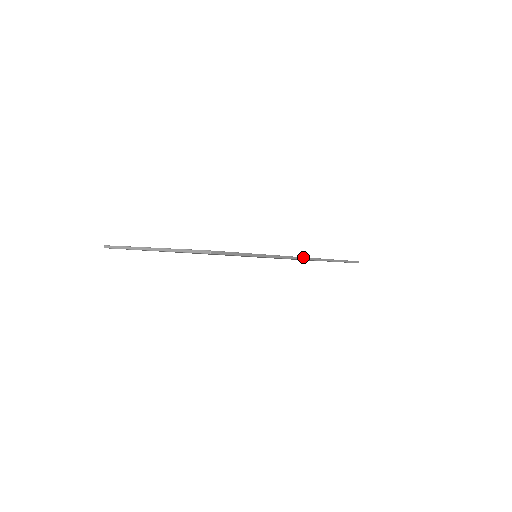
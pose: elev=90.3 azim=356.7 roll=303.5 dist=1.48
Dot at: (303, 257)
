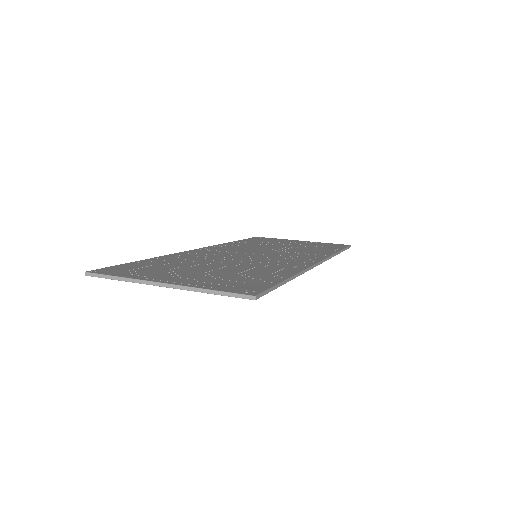
Dot at: (319, 262)
